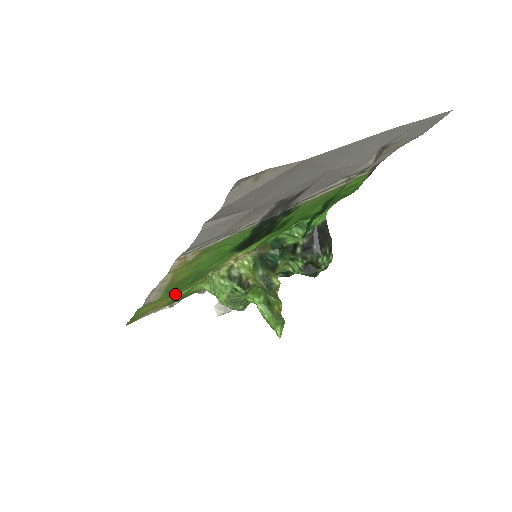
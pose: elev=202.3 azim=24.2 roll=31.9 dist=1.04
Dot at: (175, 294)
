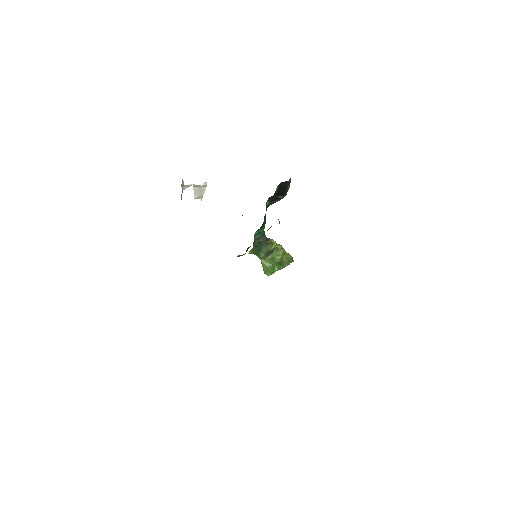
Dot at: occluded
